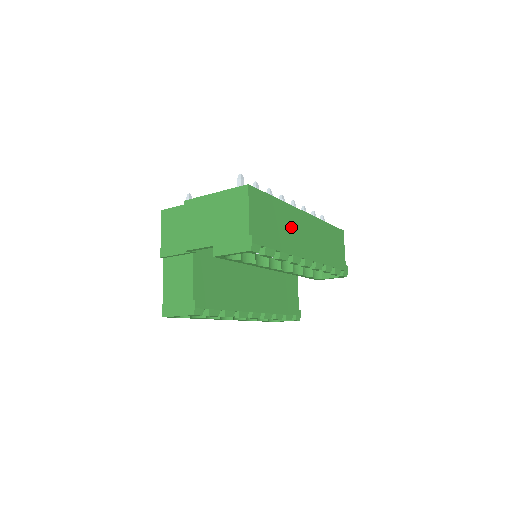
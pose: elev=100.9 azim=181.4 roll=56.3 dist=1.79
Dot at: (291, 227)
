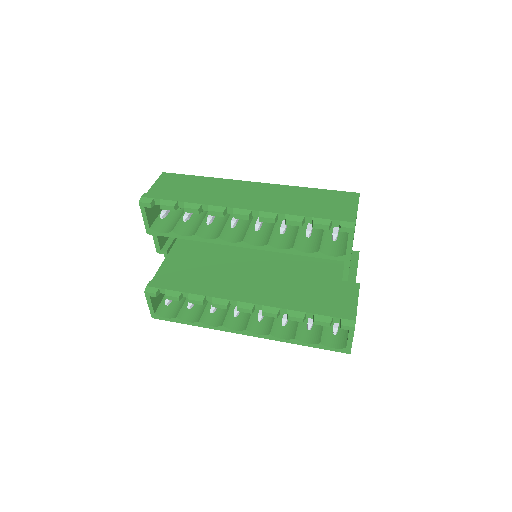
Dot at: (222, 191)
